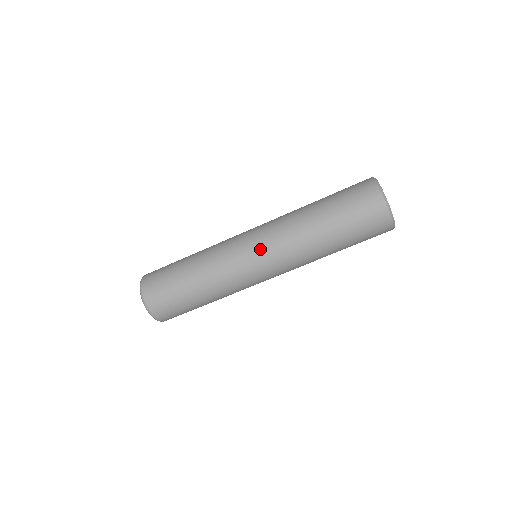
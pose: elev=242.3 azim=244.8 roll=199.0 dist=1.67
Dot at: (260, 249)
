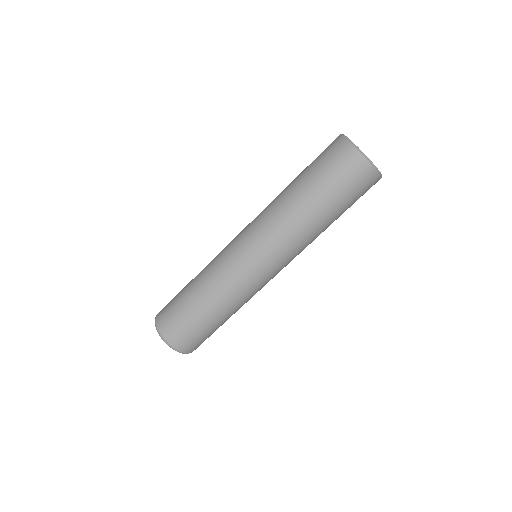
Dot at: (265, 258)
